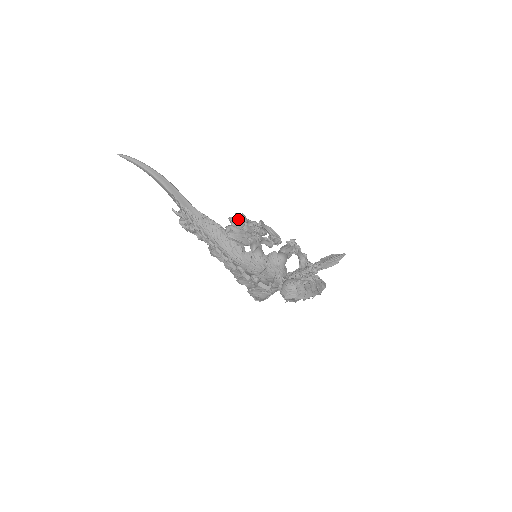
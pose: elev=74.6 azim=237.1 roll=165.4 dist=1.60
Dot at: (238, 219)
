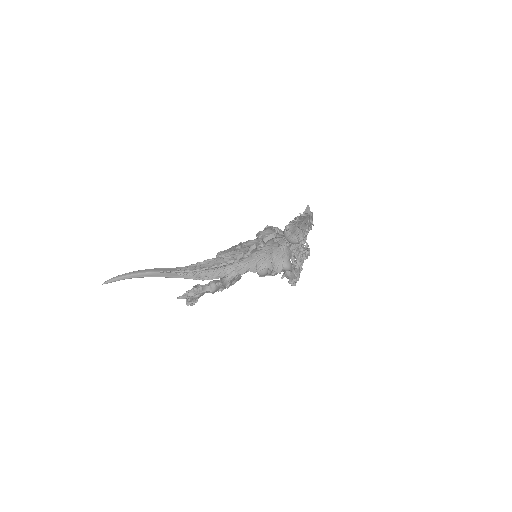
Dot at: occluded
